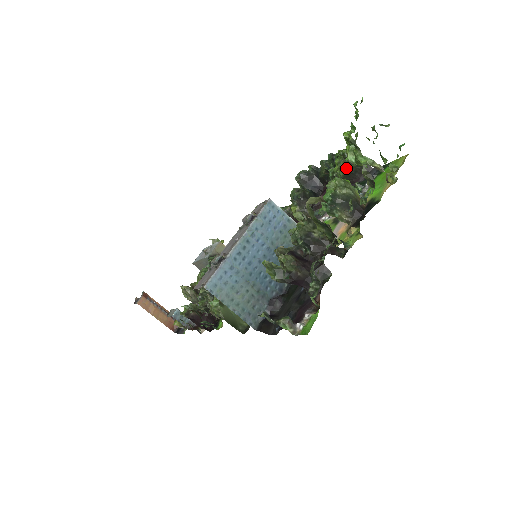
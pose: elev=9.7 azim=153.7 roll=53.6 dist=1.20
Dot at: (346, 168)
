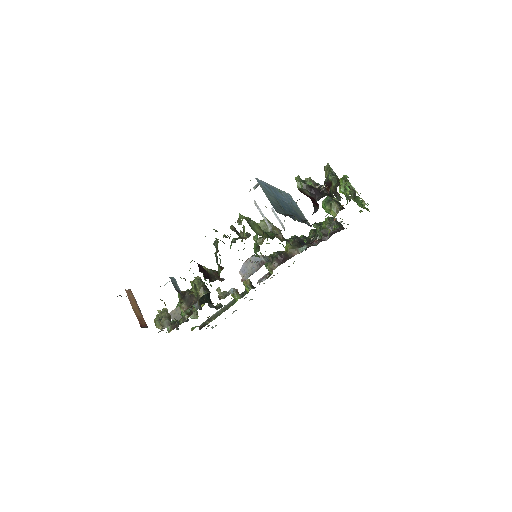
Dot at: (330, 222)
